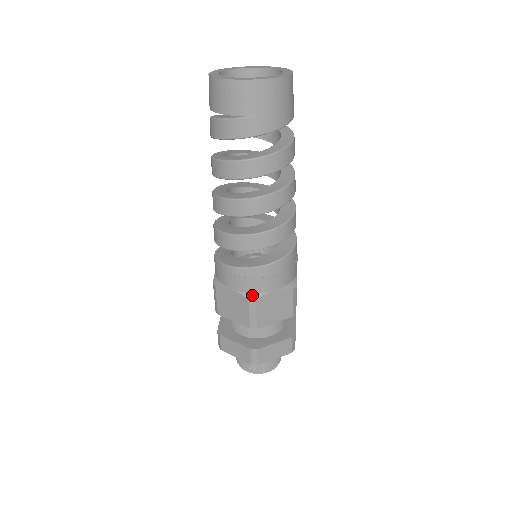
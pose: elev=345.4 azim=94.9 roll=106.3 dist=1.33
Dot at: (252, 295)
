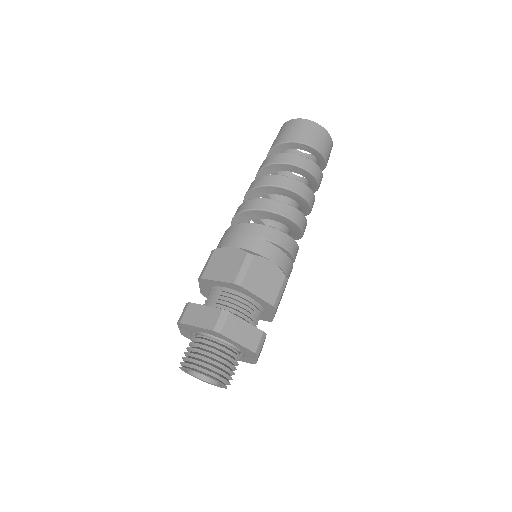
Dot at: occluded
